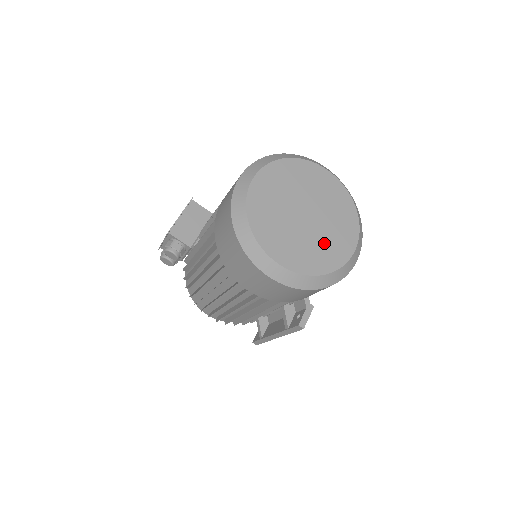
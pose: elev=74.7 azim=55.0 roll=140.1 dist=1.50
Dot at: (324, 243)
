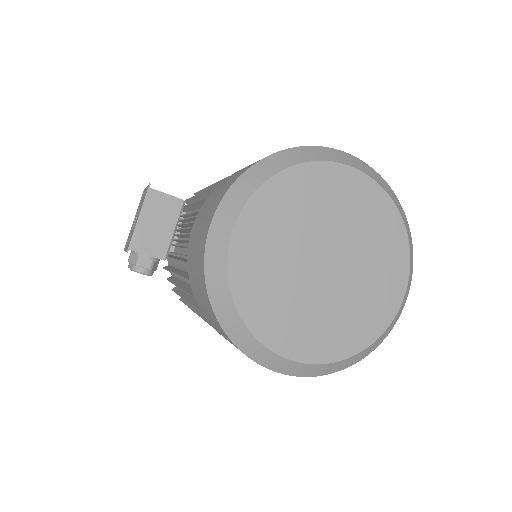
Dot at: (359, 300)
